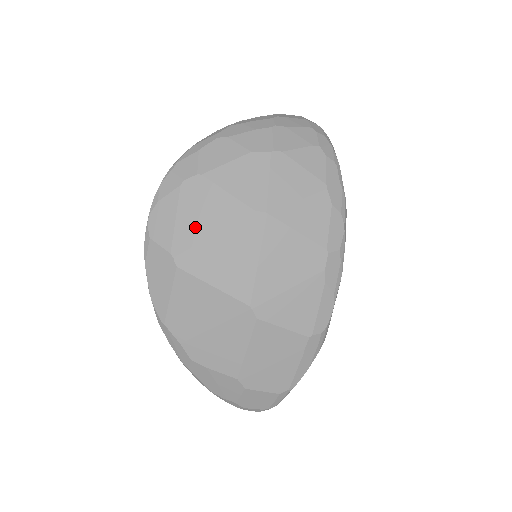
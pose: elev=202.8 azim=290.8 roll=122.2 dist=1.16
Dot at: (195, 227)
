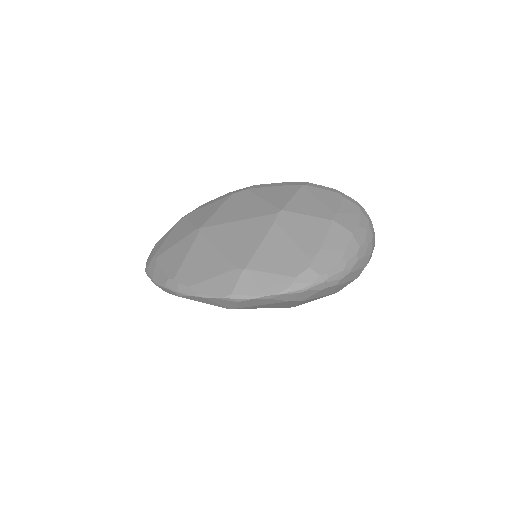
Dot at: occluded
